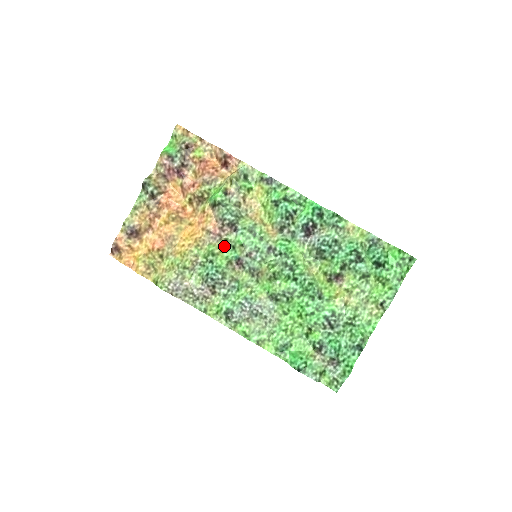
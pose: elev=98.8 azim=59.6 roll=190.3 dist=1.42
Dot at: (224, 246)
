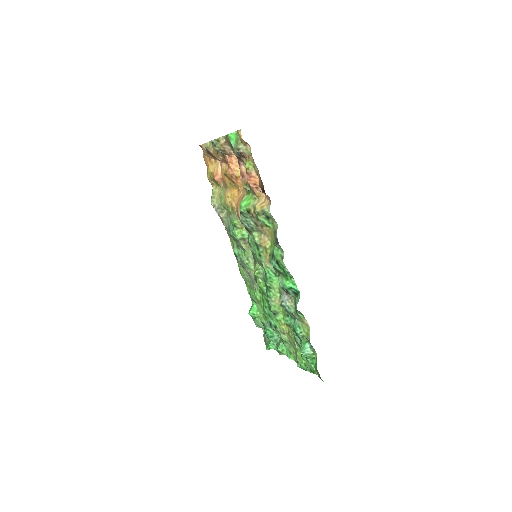
Dot at: occluded
